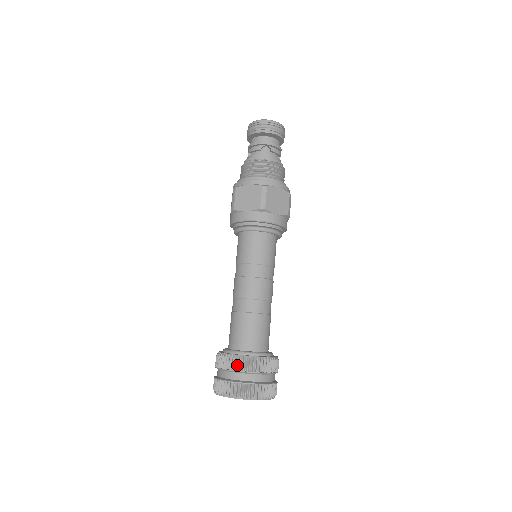
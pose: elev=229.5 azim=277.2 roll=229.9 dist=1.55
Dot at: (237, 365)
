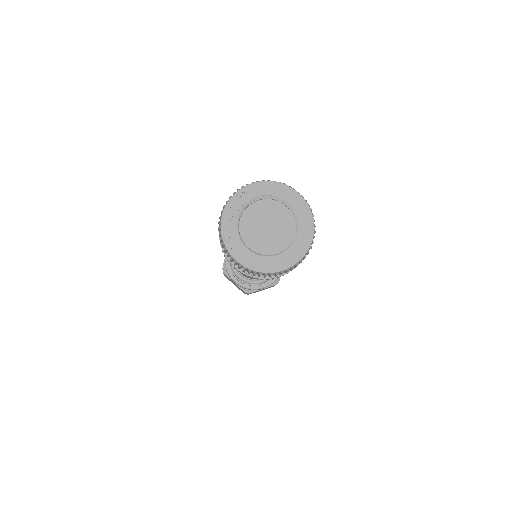
Dot at: occluded
